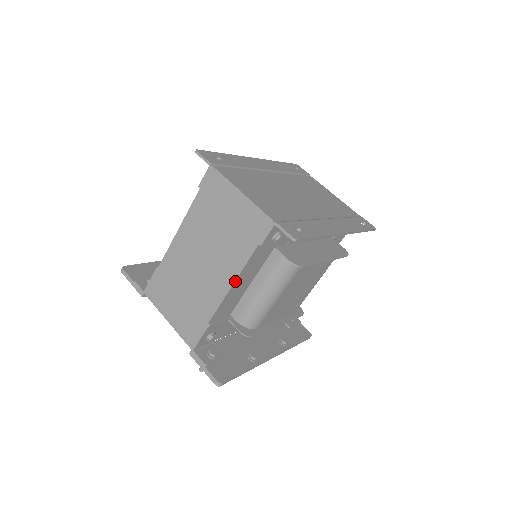
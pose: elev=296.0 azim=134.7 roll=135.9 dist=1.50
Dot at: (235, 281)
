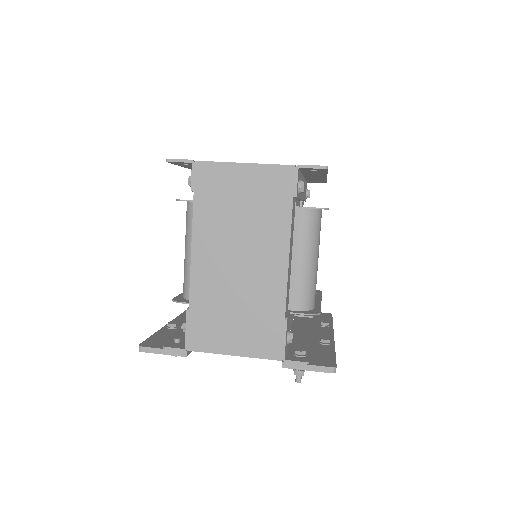
Dot at: (289, 251)
